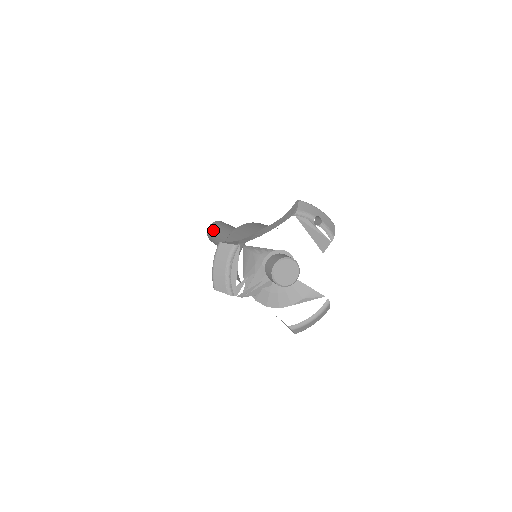
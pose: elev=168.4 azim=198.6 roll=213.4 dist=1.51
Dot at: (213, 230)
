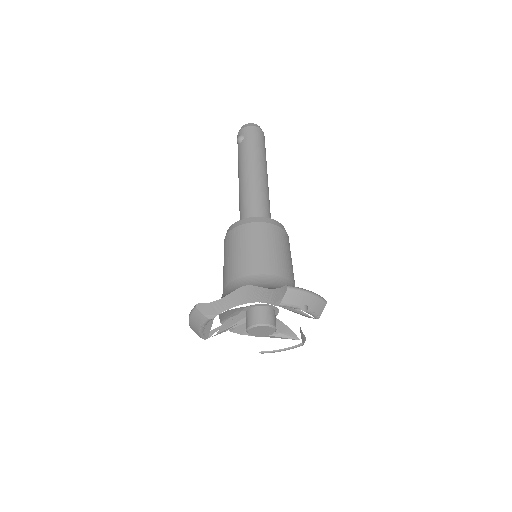
Dot at: (240, 149)
